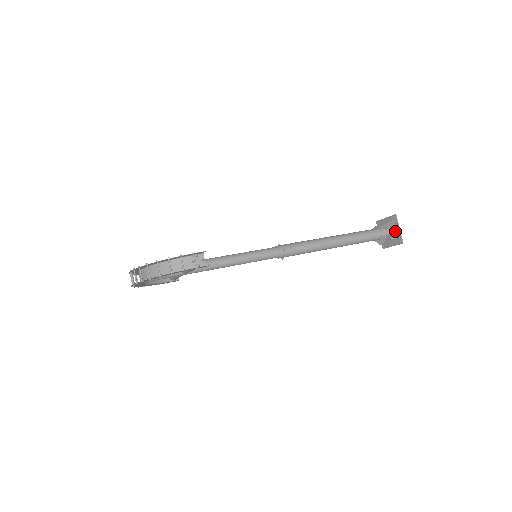
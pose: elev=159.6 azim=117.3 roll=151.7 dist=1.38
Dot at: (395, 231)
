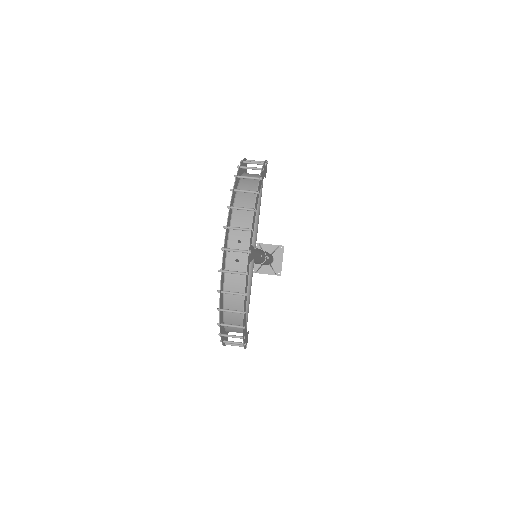
Dot at: (269, 250)
